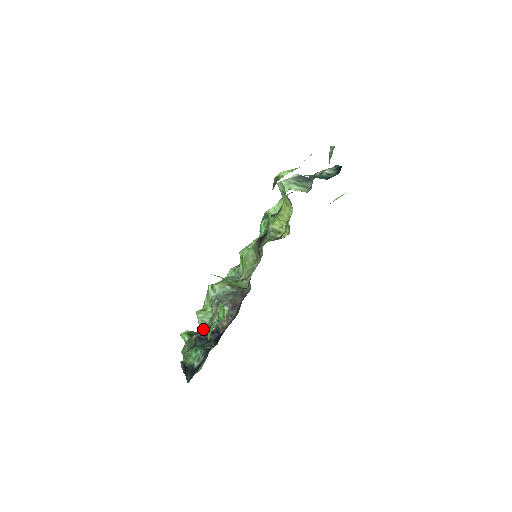
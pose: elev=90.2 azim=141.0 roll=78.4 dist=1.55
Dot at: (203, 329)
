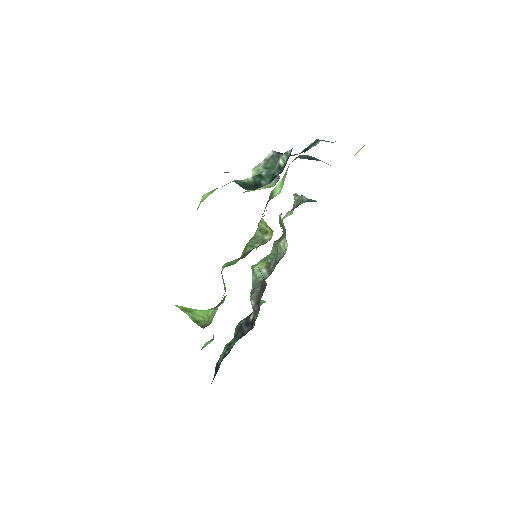
Dot at: occluded
